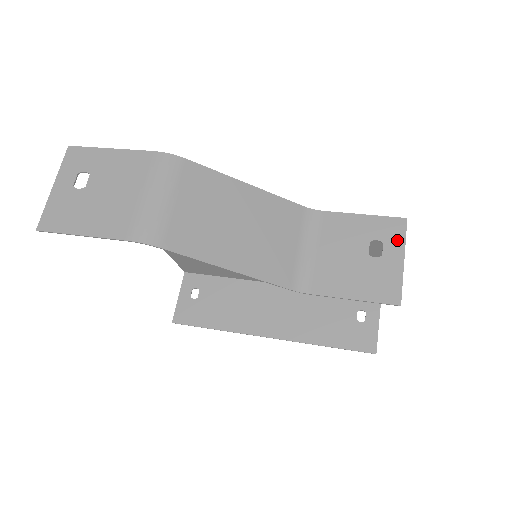
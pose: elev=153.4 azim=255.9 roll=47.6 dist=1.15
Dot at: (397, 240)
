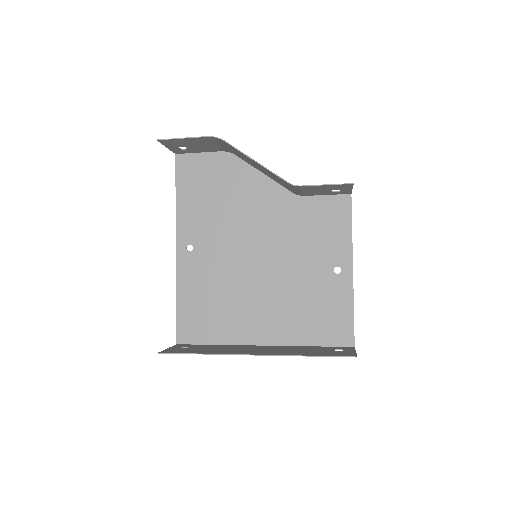
Dot at: (347, 191)
